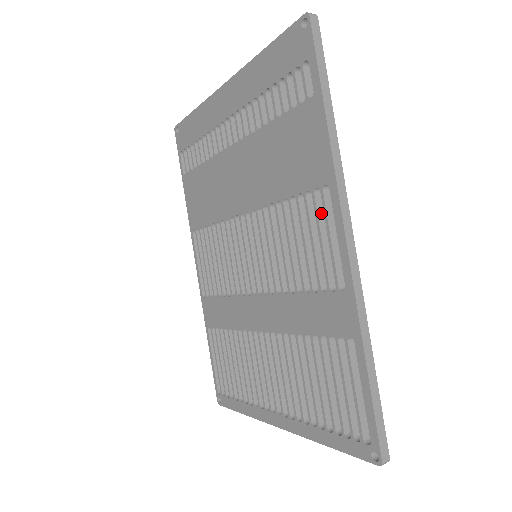
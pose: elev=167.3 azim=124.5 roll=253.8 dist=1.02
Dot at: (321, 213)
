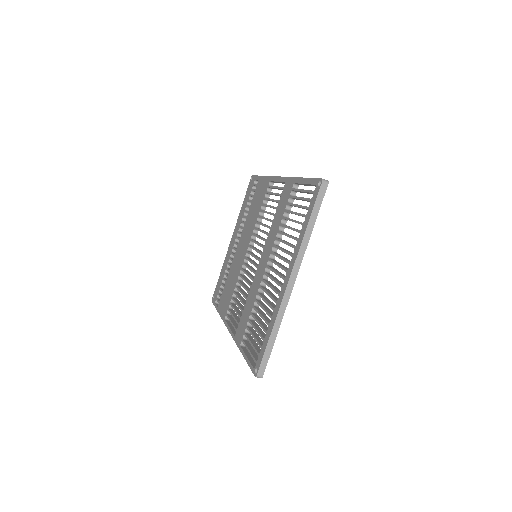
Dot at: occluded
